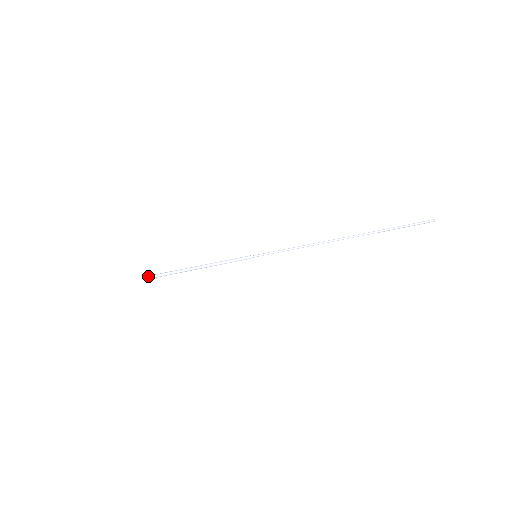
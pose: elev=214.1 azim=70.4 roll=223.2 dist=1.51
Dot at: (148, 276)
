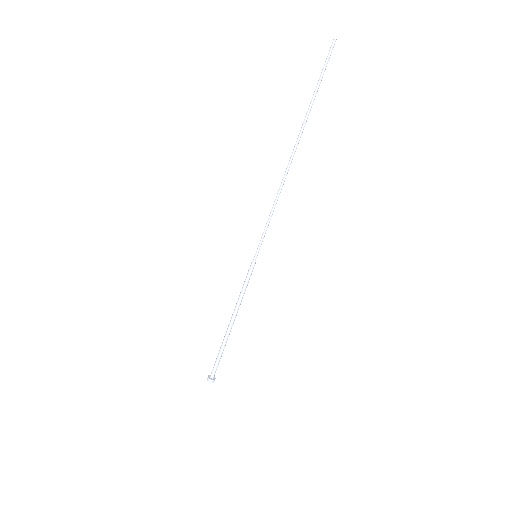
Dot at: (208, 380)
